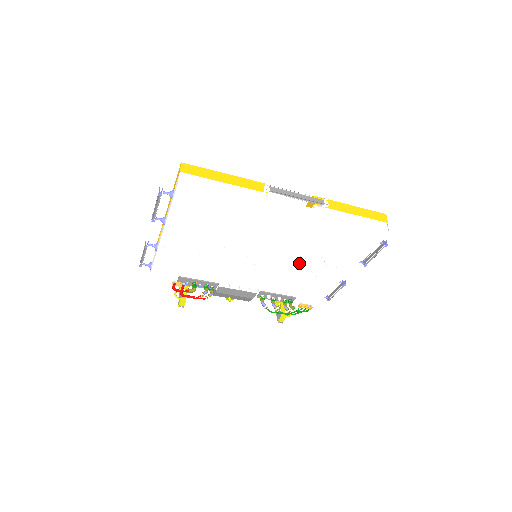
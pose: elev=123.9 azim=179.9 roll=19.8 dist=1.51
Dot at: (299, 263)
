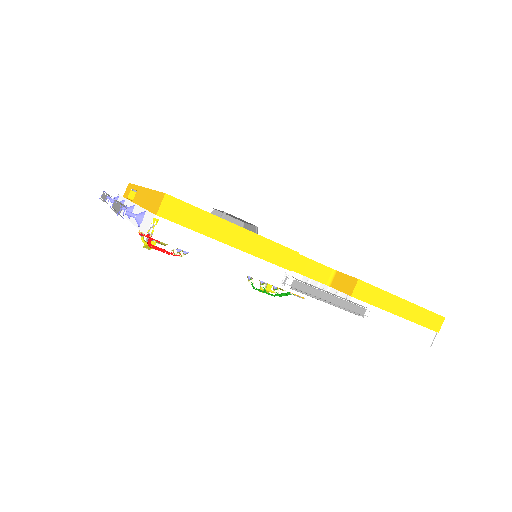
Dot at: occluded
